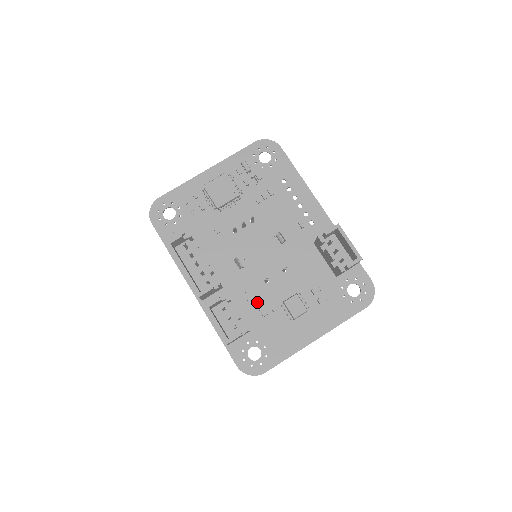
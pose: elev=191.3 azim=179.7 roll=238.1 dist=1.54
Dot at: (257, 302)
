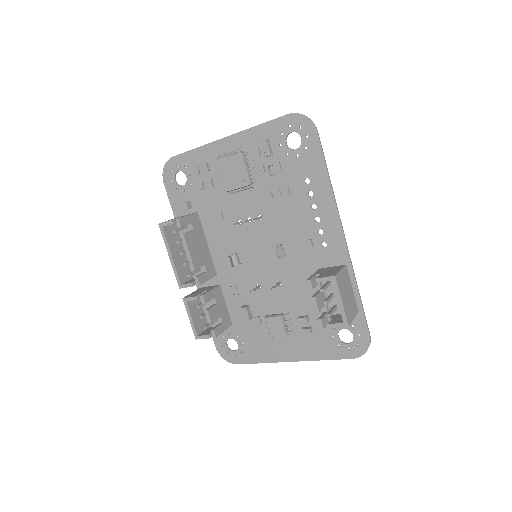
Dot at: (245, 303)
